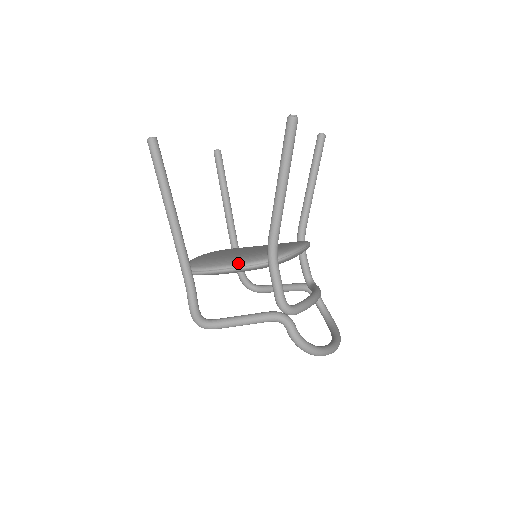
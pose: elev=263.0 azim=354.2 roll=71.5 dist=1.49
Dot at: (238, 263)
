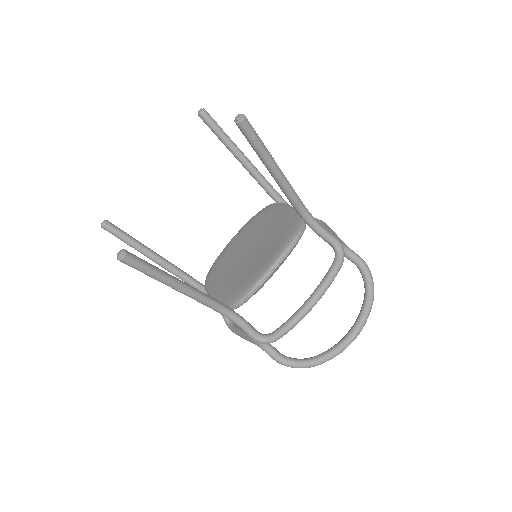
Dot at: occluded
